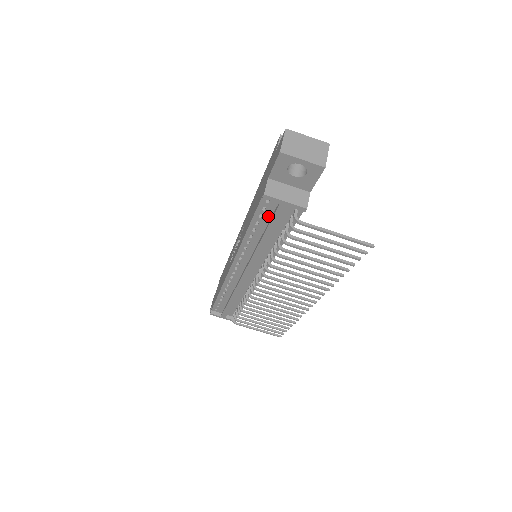
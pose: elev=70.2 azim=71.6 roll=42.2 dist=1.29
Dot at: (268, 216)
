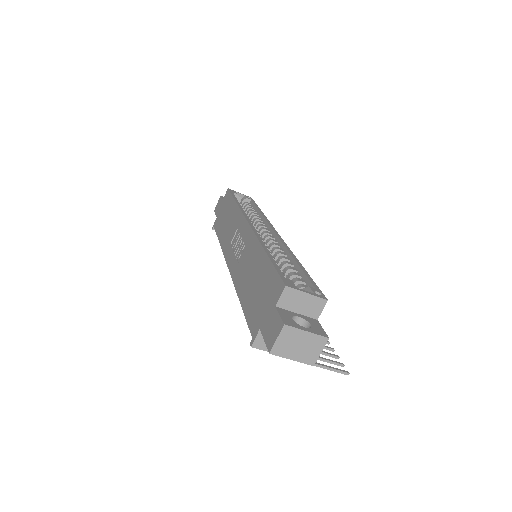
Dot at: occluded
